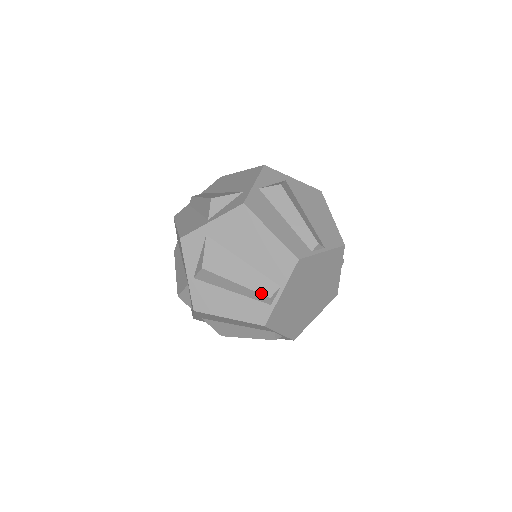
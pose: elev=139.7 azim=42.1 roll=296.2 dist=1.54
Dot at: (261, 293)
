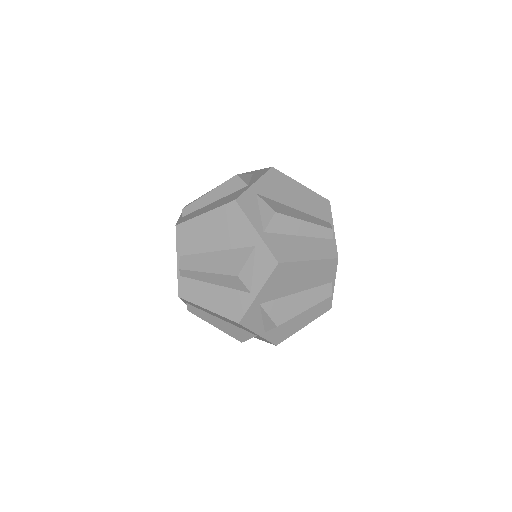
Dot at: occluded
